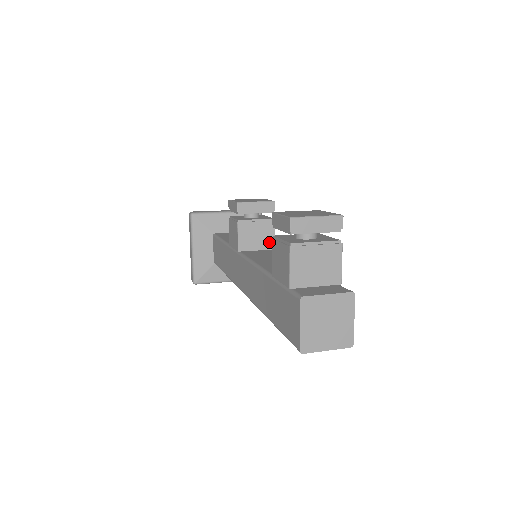
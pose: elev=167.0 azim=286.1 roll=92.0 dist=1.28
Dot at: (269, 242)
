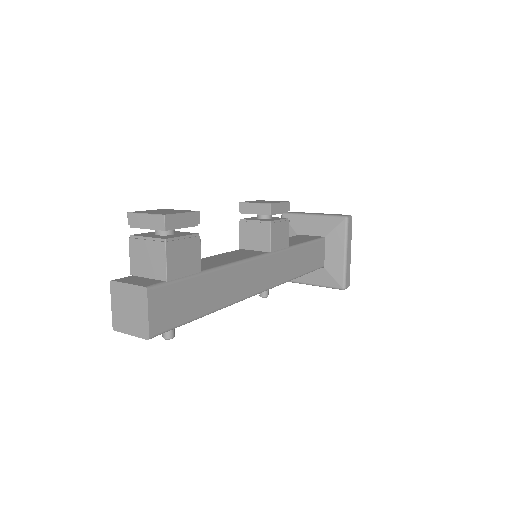
Dot at: (265, 244)
